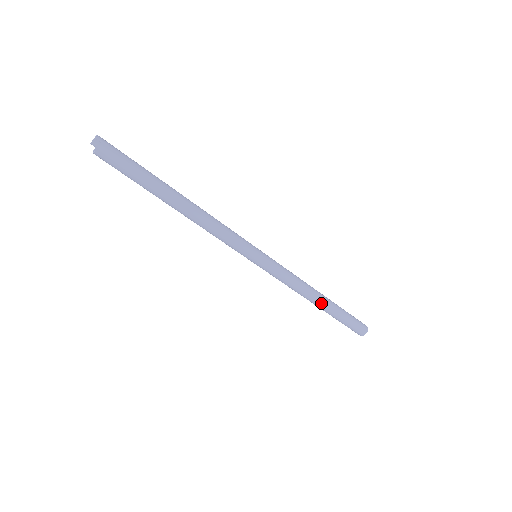
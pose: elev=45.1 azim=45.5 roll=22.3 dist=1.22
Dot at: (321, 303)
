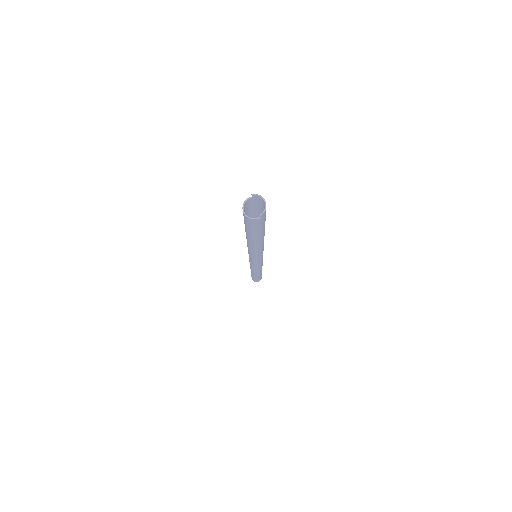
Dot at: (255, 274)
